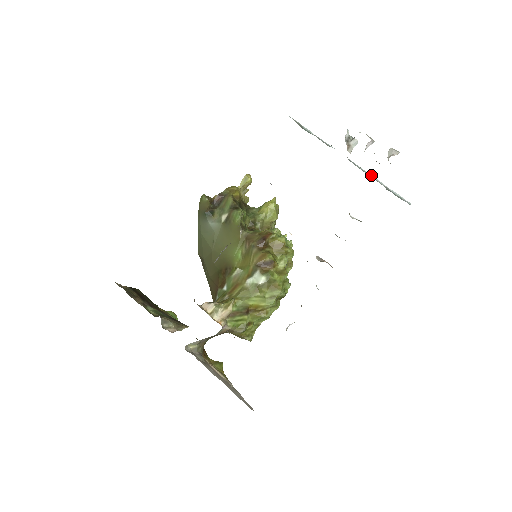
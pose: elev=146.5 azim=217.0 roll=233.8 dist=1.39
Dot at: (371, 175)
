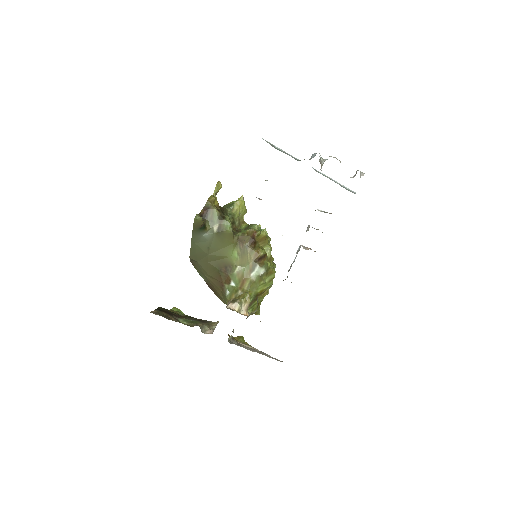
Dot at: (328, 177)
